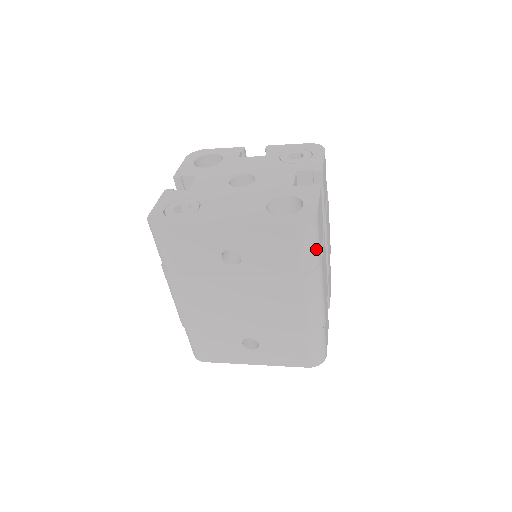
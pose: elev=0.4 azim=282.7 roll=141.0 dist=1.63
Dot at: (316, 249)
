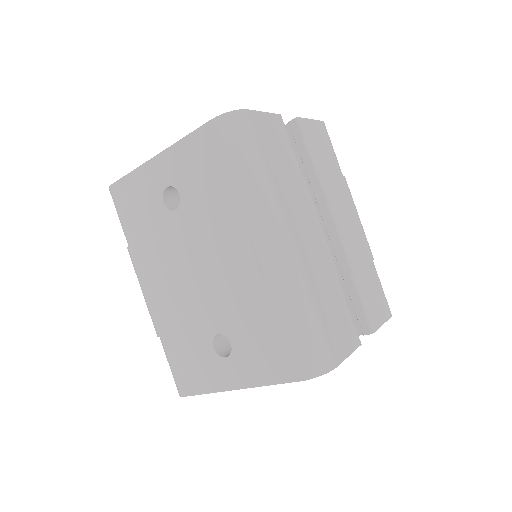
Dot at: (253, 157)
